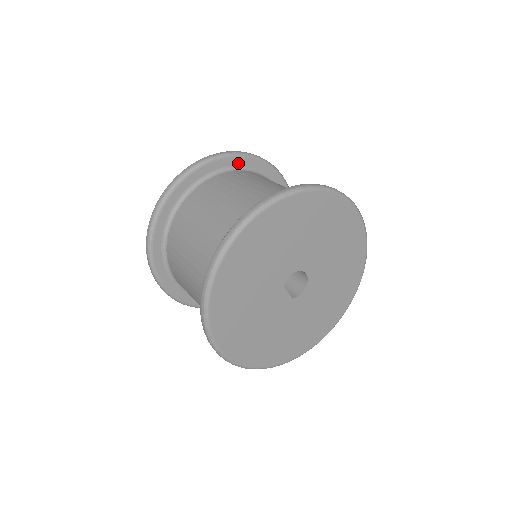
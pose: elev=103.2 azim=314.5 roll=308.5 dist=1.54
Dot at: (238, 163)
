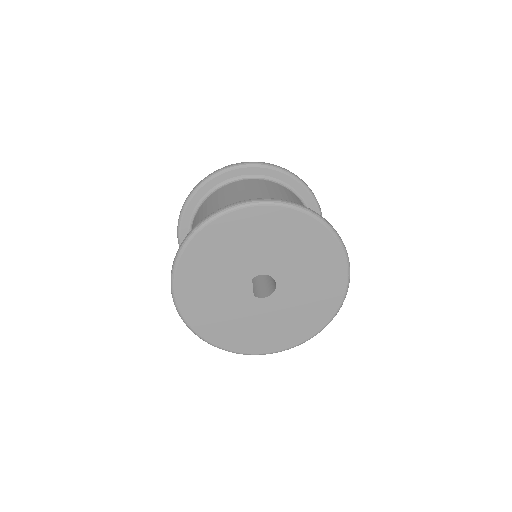
Dot at: (292, 184)
